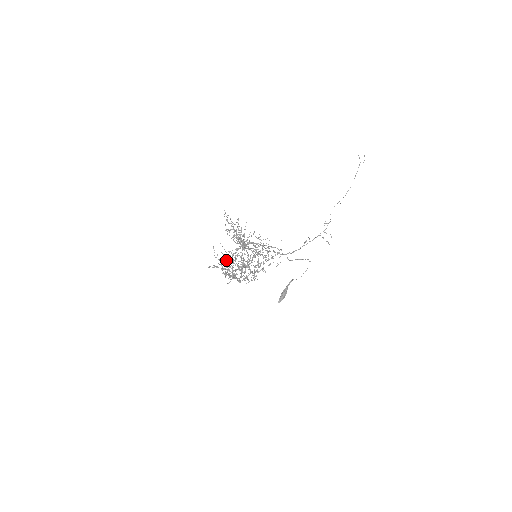
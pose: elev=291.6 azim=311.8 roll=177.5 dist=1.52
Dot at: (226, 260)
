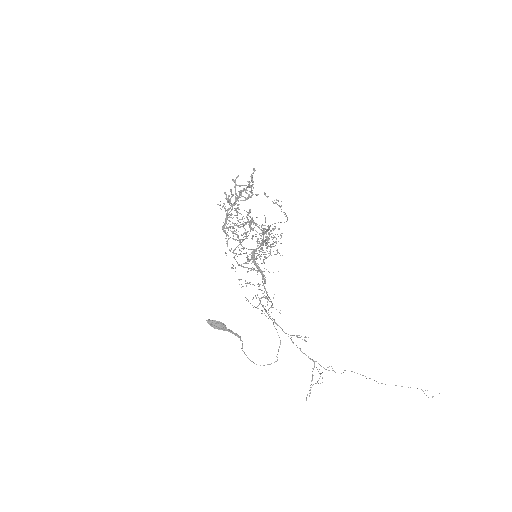
Dot at: (246, 187)
